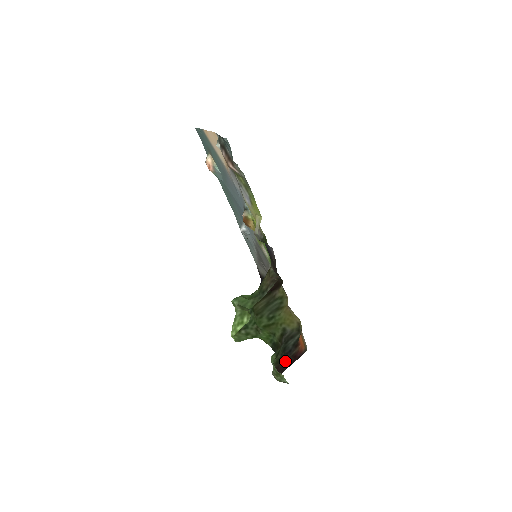
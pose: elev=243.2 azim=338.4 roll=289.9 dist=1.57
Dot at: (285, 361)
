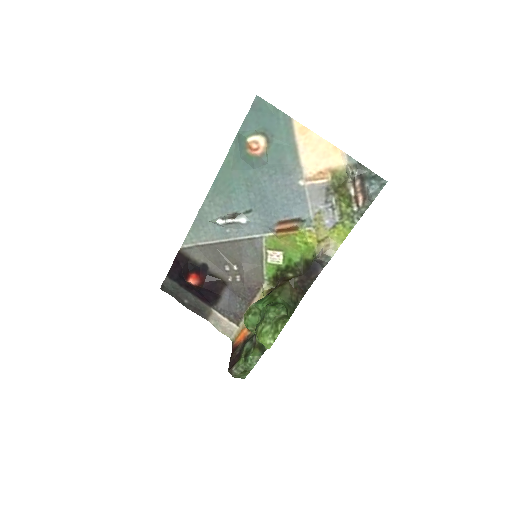
Dot at: (237, 357)
